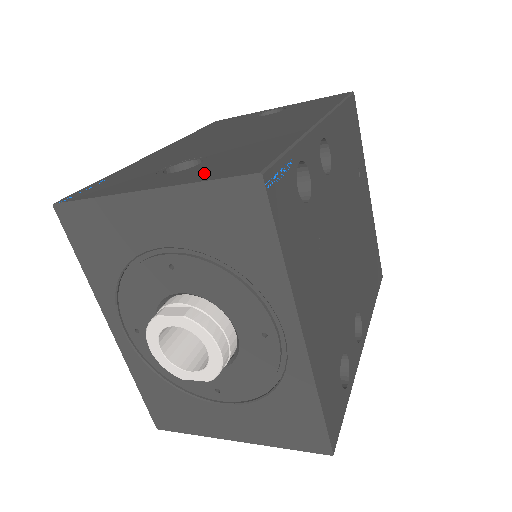
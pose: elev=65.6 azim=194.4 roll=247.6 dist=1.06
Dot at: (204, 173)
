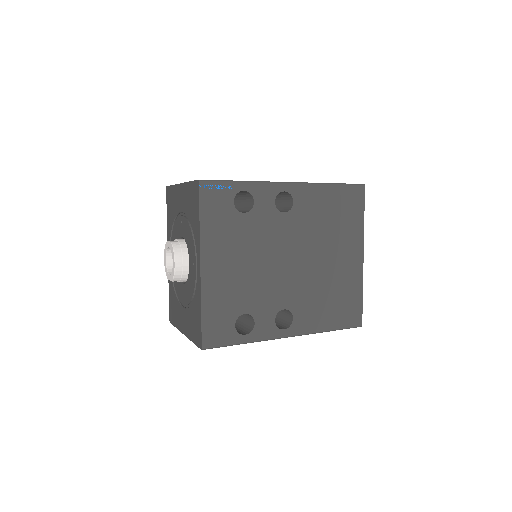
Dot at: occluded
